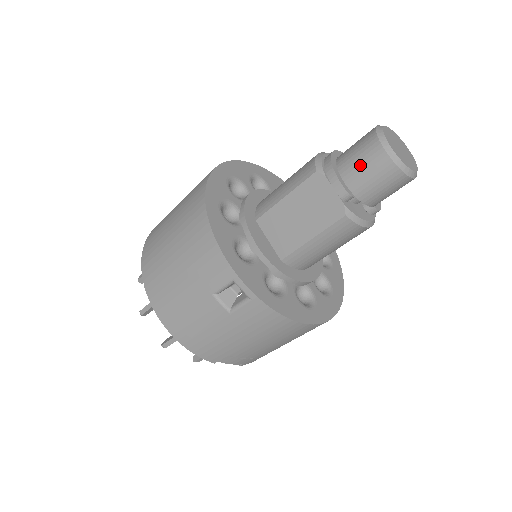
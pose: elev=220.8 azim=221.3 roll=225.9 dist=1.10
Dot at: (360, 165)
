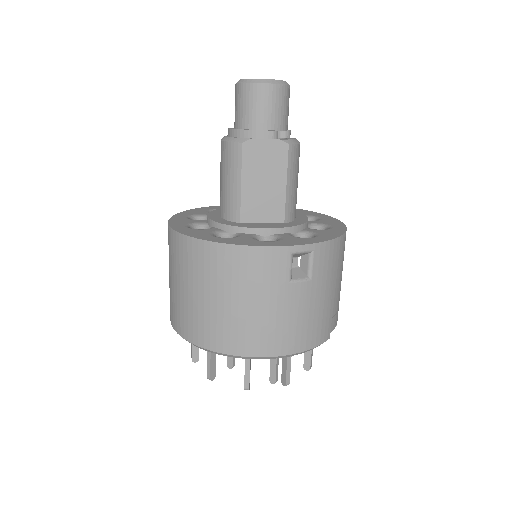
Dot at: (261, 109)
